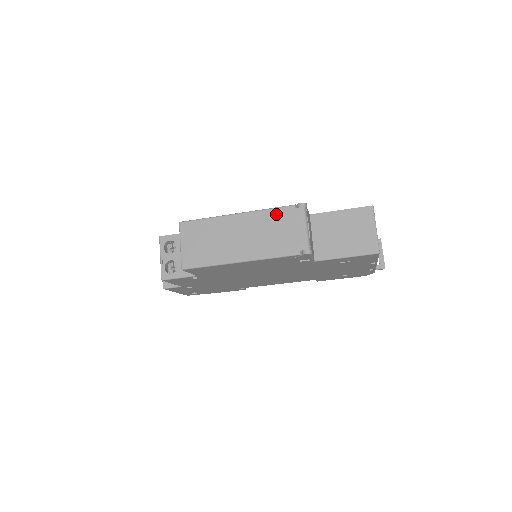
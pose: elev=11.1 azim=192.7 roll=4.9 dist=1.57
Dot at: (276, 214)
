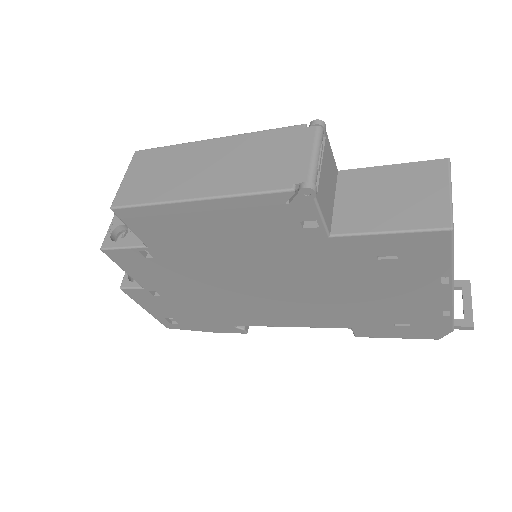
Dot at: (272, 136)
